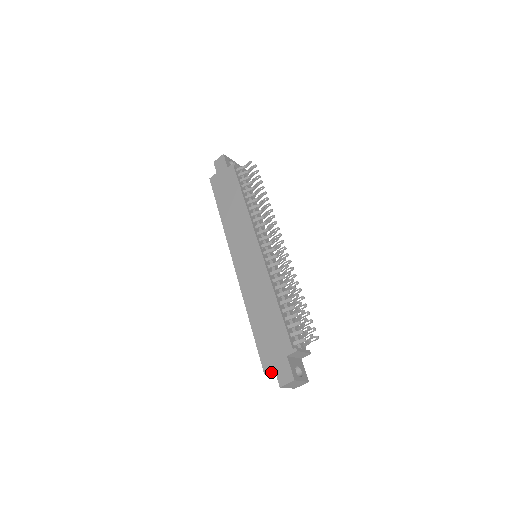
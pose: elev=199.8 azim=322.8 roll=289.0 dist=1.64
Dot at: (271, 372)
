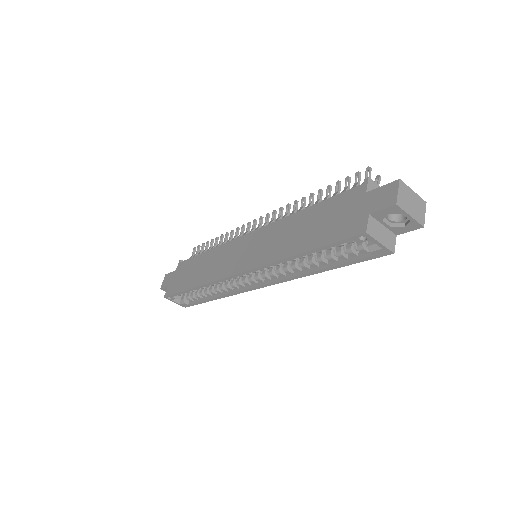
Dot at: (373, 231)
